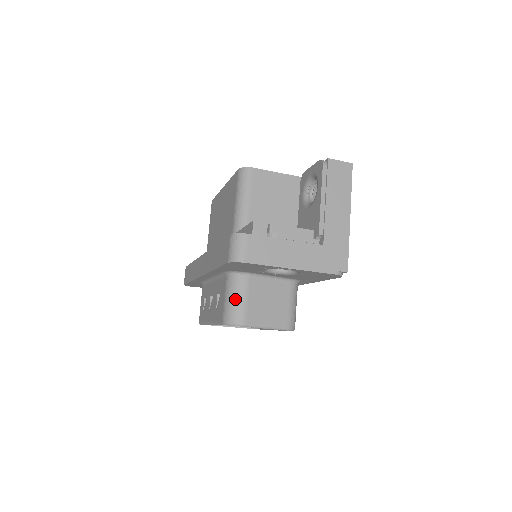
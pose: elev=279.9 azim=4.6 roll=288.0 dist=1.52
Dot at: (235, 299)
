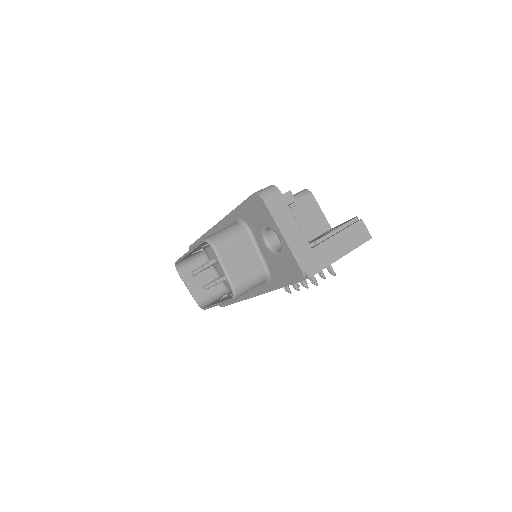
Dot at: (227, 233)
